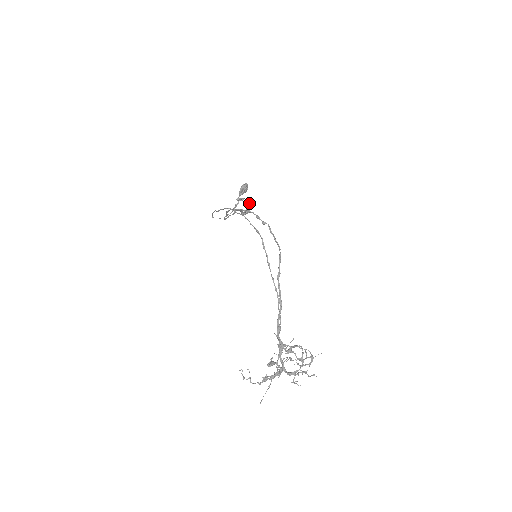
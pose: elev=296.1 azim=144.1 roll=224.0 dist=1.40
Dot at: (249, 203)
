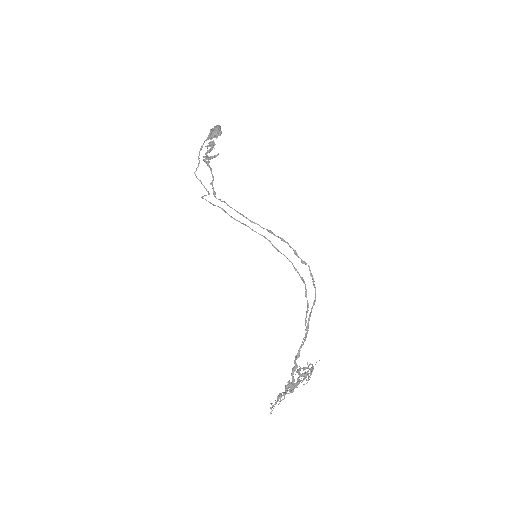
Dot at: (213, 143)
